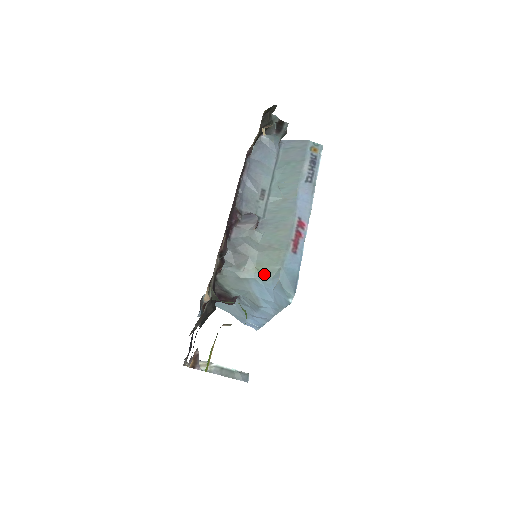
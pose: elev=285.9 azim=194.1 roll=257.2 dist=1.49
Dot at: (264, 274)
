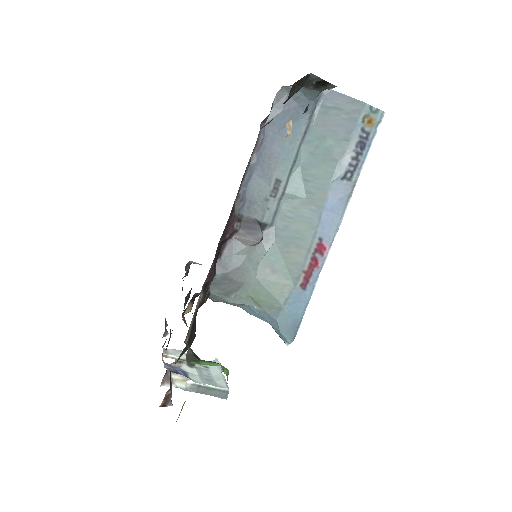
Dot at: (260, 306)
